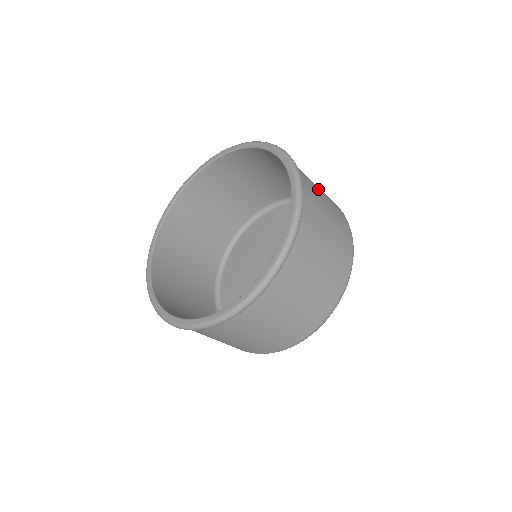
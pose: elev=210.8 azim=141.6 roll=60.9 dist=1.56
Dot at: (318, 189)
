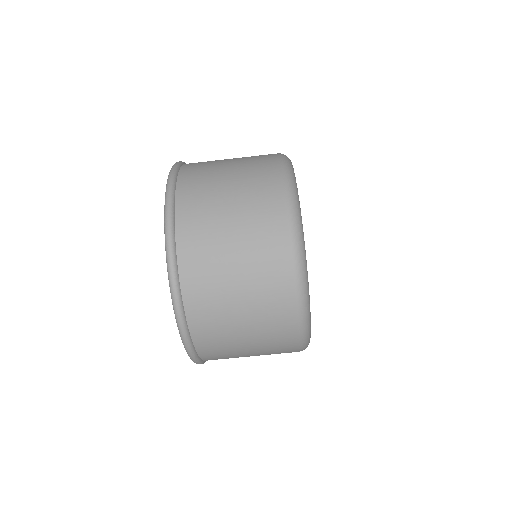
Dot at: occluded
